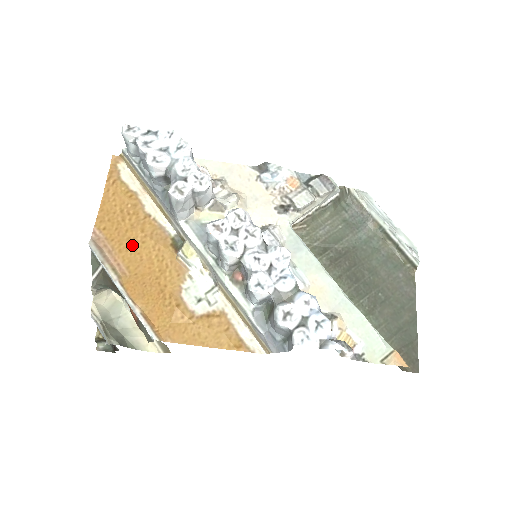
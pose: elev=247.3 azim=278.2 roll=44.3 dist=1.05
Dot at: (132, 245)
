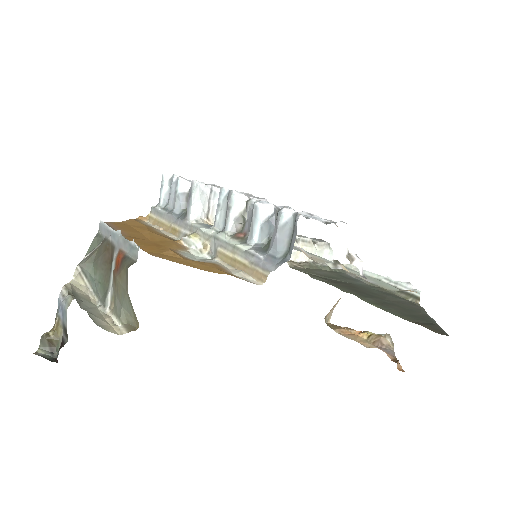
Dot at: (139, 233)
